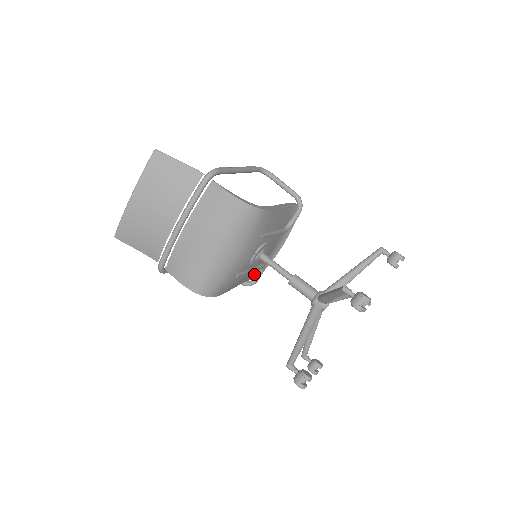
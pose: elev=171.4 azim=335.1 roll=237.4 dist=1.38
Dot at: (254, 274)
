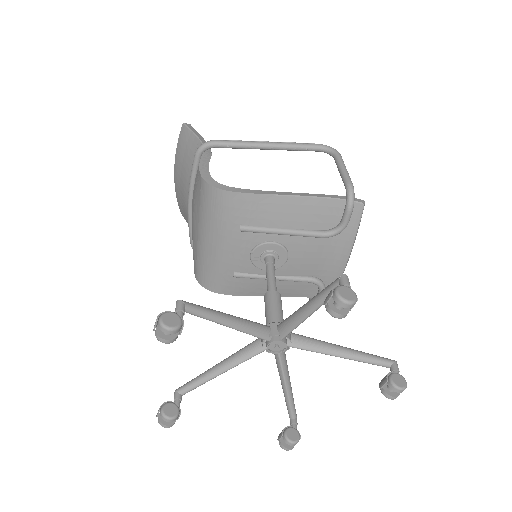
Dot at: (315, 291)
